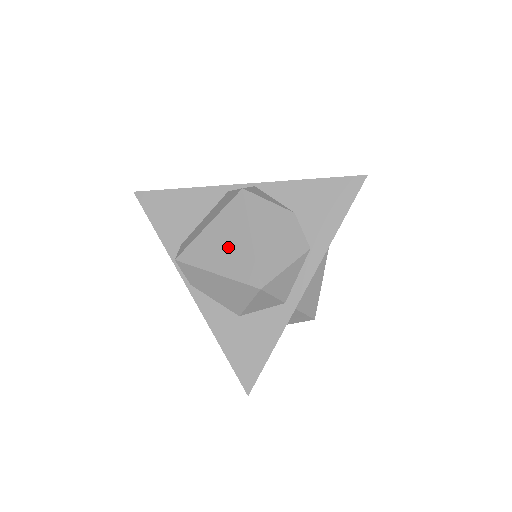
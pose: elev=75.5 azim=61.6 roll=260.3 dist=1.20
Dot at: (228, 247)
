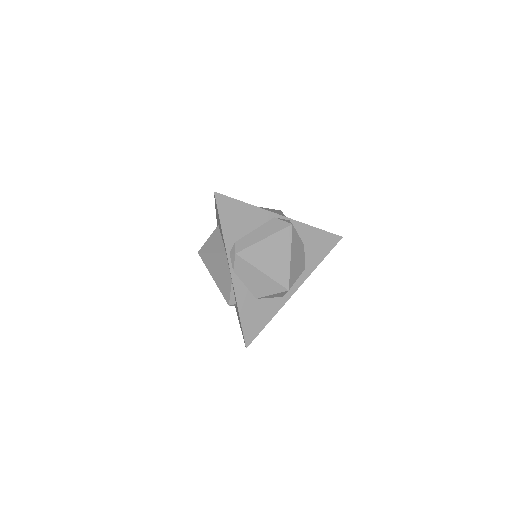
Dot at: (275, 258)
